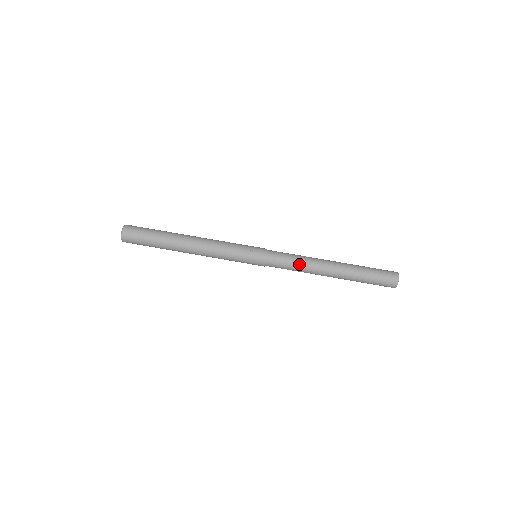
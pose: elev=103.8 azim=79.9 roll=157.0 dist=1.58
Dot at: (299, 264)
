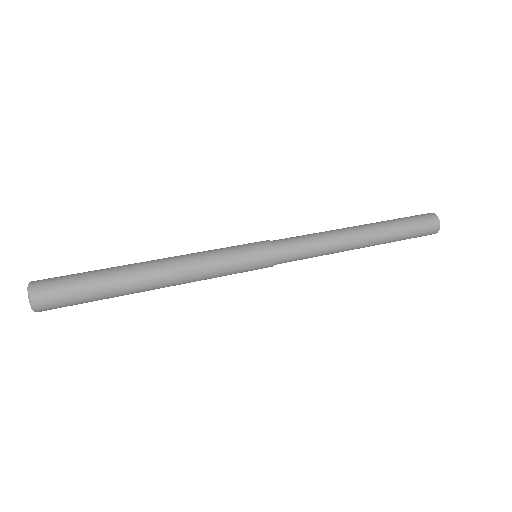
Dot at: (313, 233)
